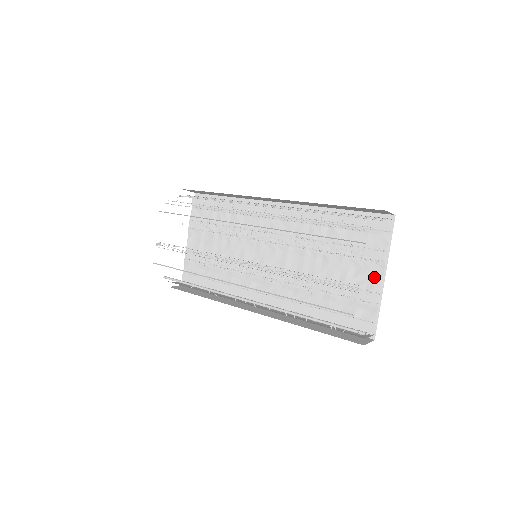
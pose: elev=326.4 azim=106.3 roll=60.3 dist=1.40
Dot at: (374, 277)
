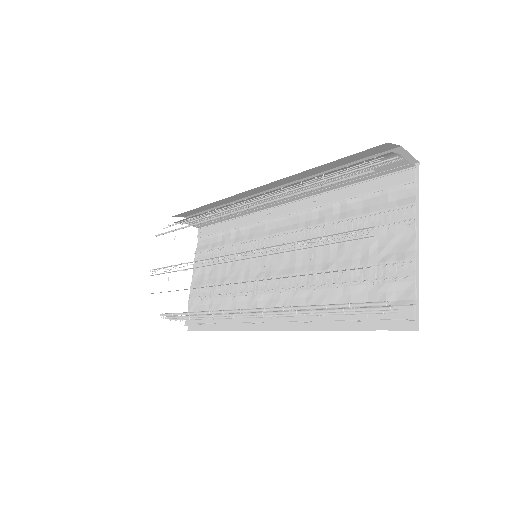
Dot at: (404, 244)
